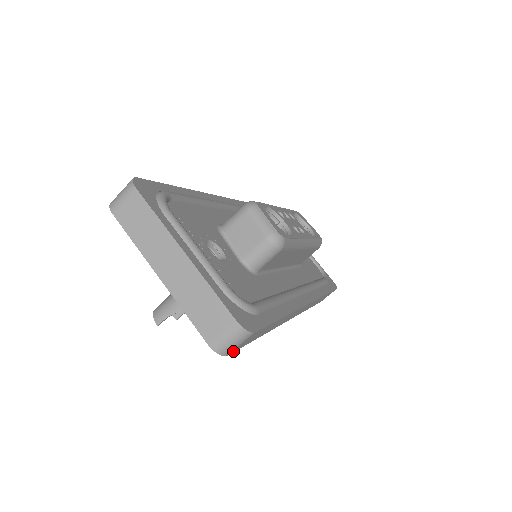
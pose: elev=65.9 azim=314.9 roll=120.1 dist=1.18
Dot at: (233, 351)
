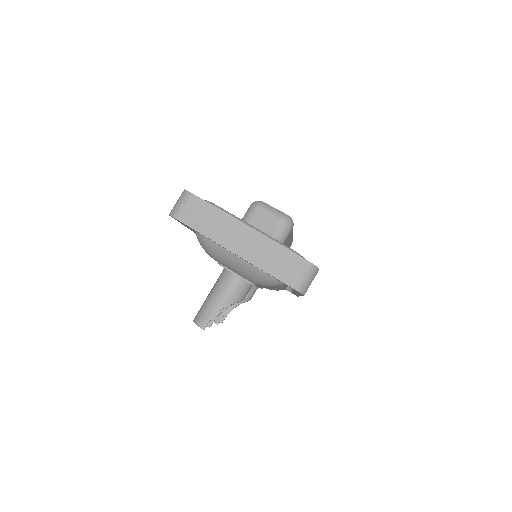
Dot at: (305, 292)
